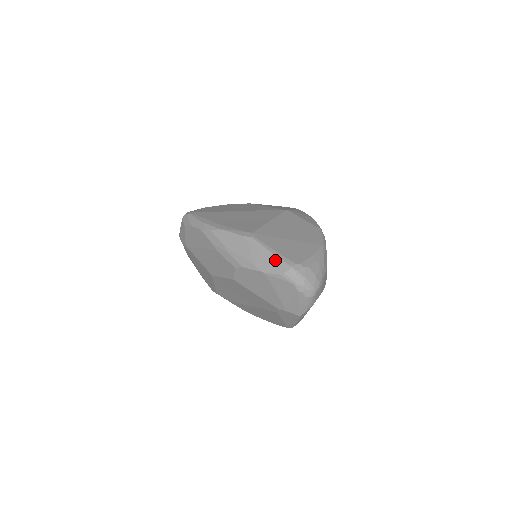
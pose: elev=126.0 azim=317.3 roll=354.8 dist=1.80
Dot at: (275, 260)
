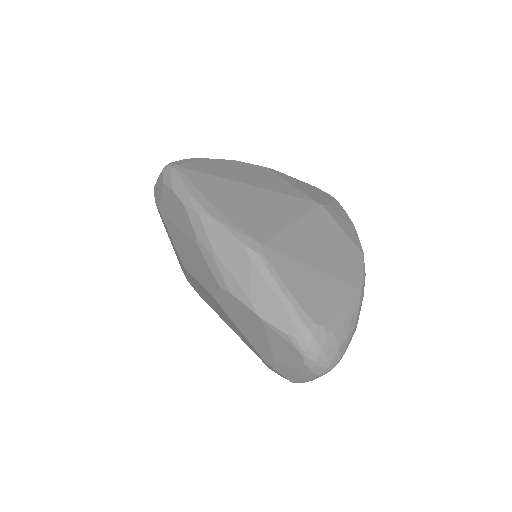
Dot at: (285, 307)
